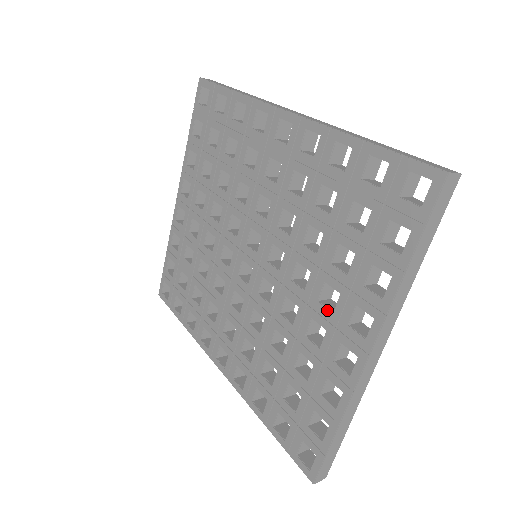
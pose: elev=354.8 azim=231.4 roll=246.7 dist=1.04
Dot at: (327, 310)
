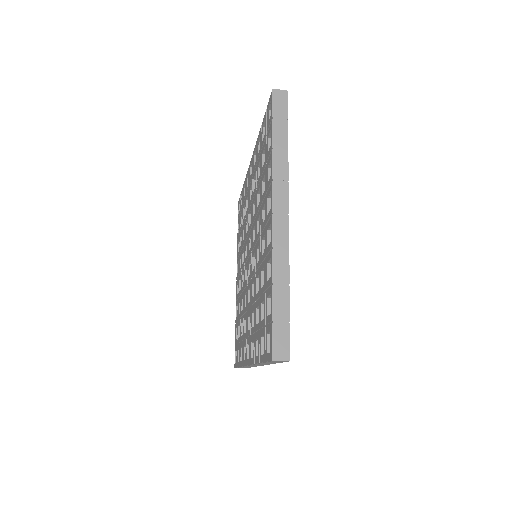
Dot at: (263, 223)
